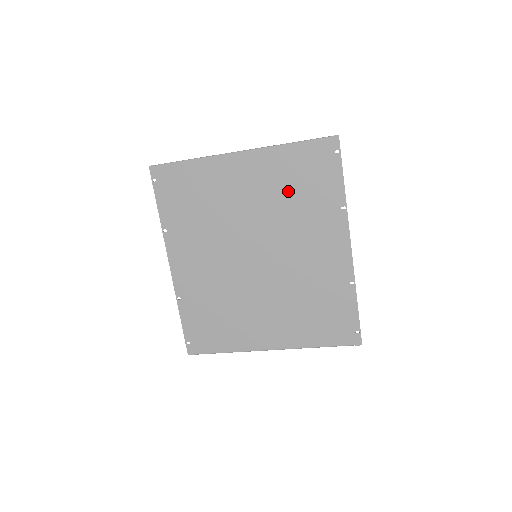
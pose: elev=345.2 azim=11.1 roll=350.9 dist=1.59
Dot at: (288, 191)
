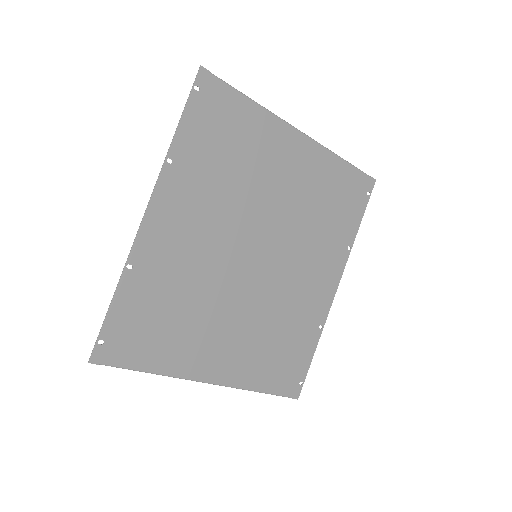
Dot at: (319, 203)
